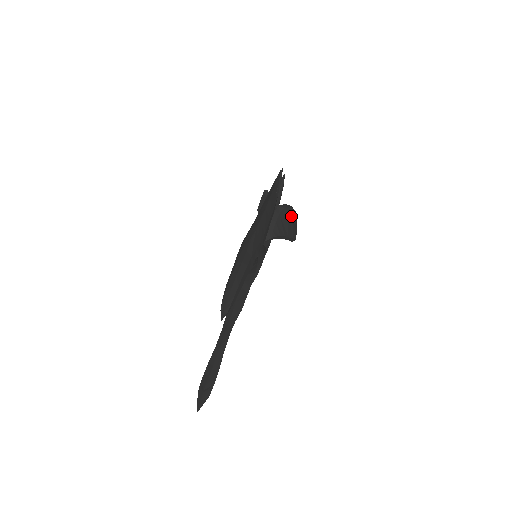
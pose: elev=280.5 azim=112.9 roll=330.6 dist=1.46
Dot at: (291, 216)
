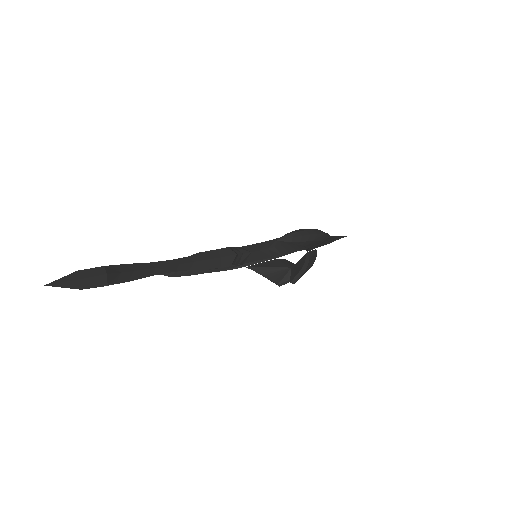
Dot at: (309, 268)
